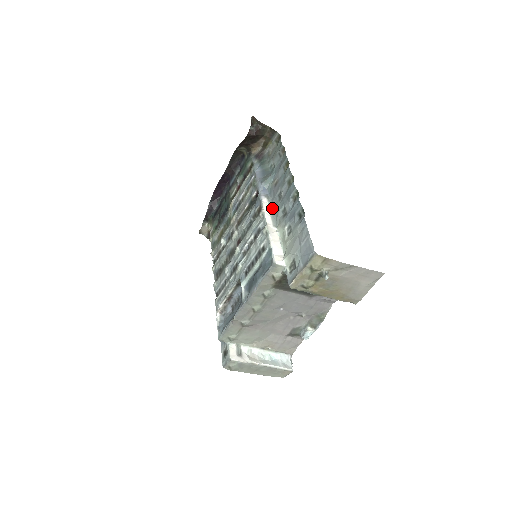
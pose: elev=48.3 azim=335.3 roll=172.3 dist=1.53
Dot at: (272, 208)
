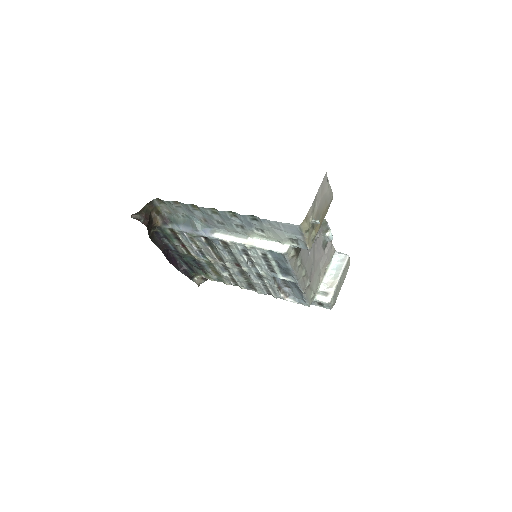
Dot at: (226, 232)
